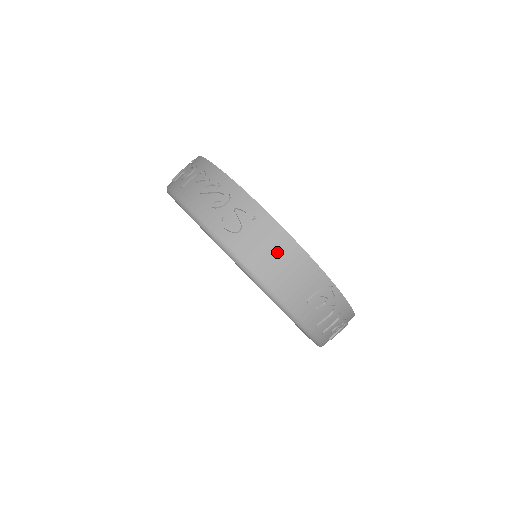
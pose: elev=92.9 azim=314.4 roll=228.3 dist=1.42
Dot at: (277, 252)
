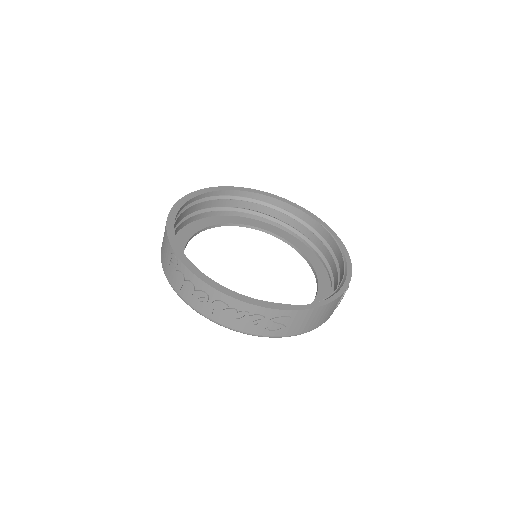
Dot at: (314, 318)
